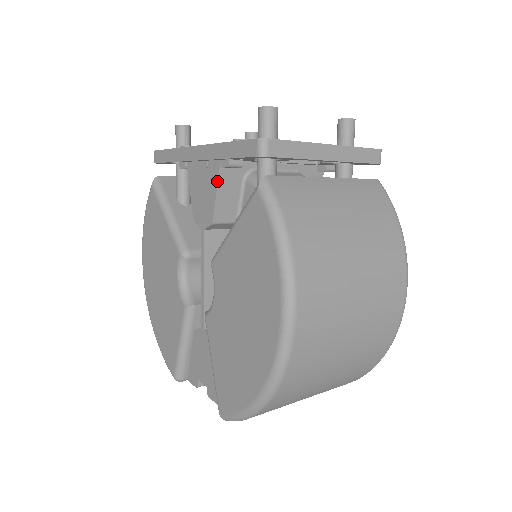
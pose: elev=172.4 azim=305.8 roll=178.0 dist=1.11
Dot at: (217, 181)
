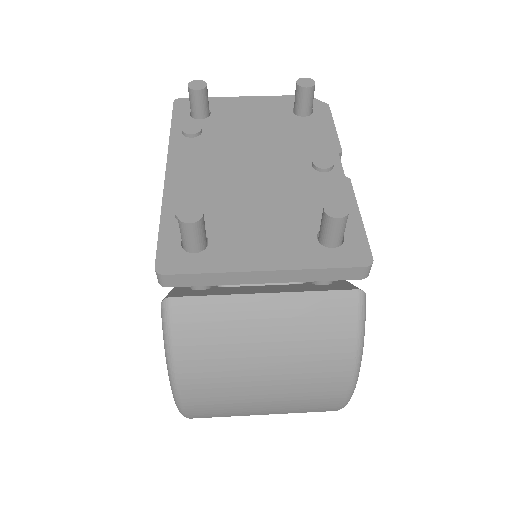
Dot at: occluded
